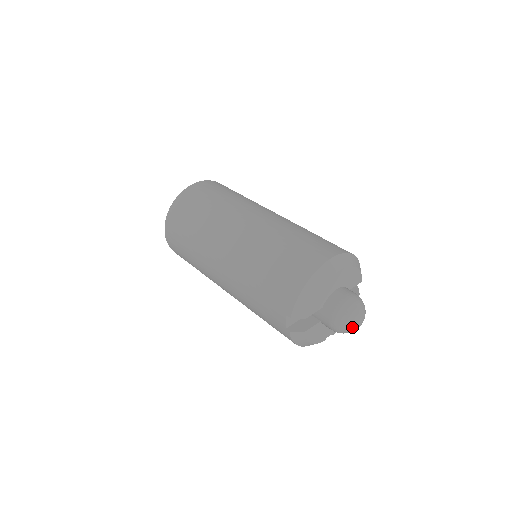
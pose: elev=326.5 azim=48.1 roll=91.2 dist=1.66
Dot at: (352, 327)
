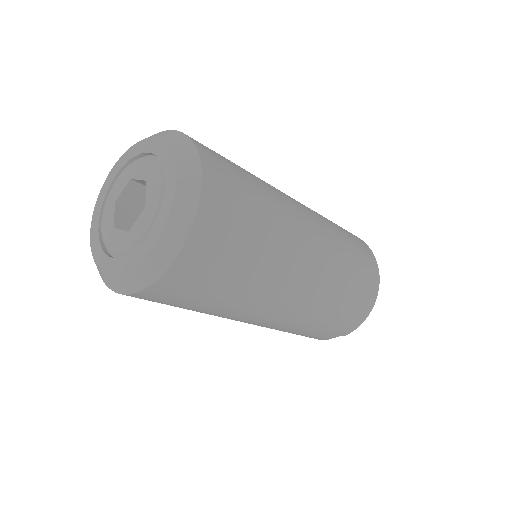
Dot at: occluded
